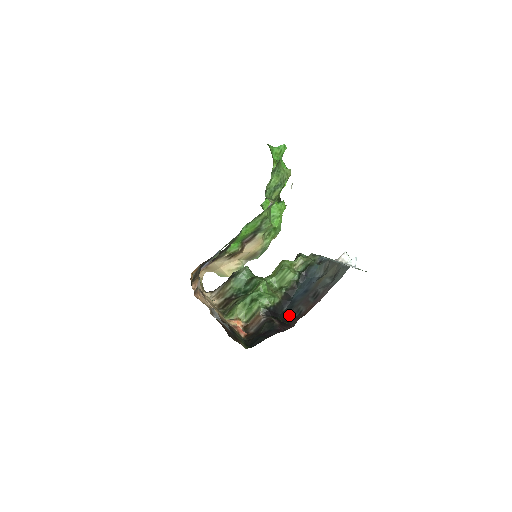
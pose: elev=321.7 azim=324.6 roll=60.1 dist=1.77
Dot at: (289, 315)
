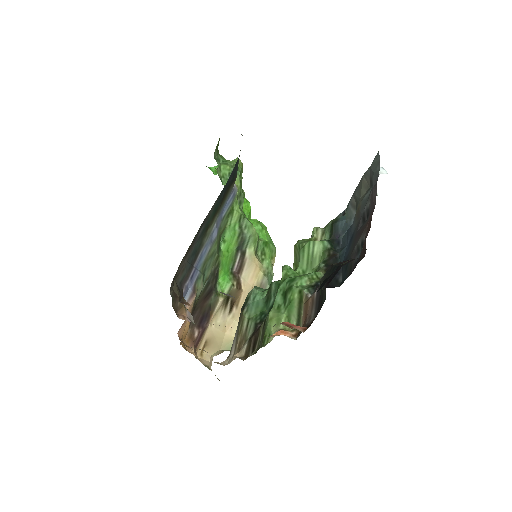
Dot at: (350, 267)
